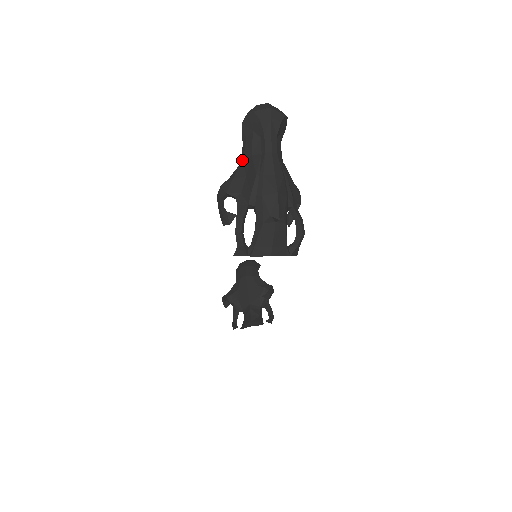
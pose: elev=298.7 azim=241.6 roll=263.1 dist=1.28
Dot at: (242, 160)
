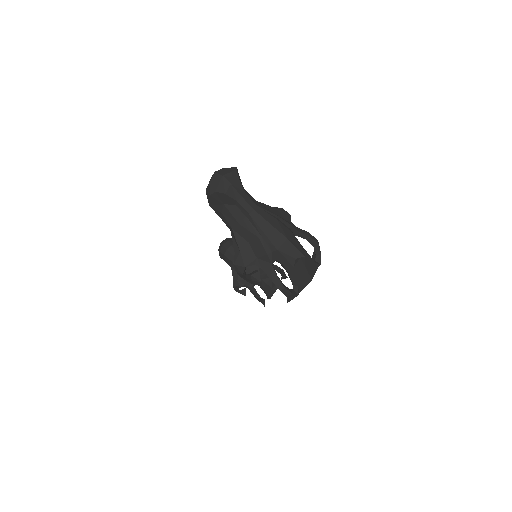
Dot at: (233, 232)
